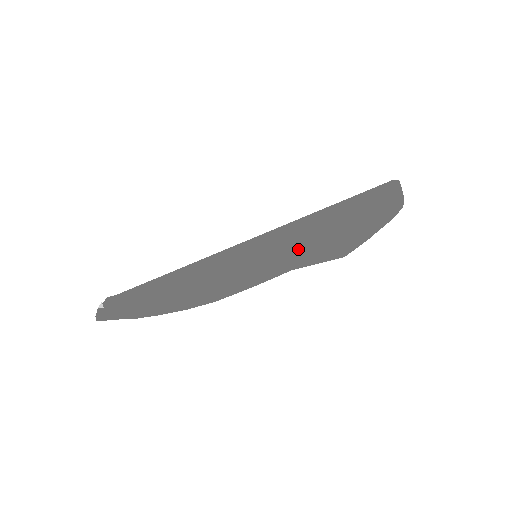
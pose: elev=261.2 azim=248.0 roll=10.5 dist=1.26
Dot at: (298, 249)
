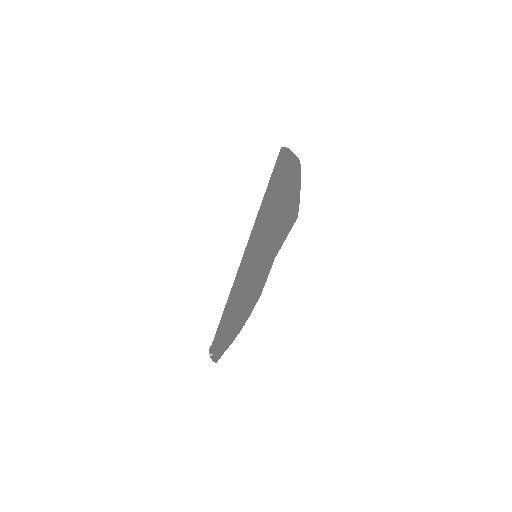
Dot at: (272, 237)
